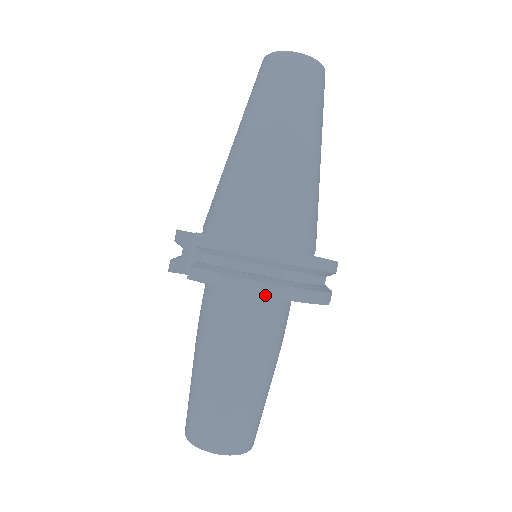
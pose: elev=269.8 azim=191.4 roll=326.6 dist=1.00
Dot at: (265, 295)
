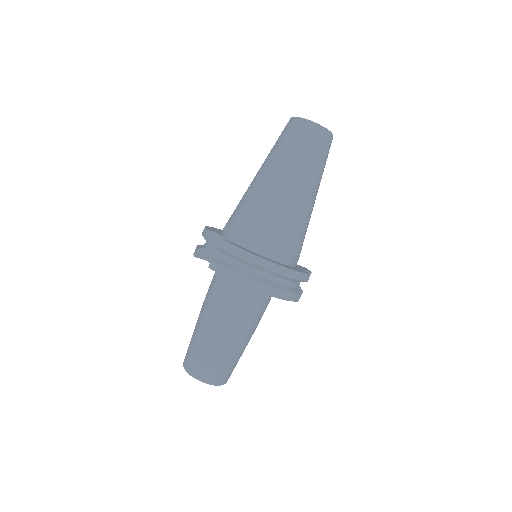
Dot at: (258, 291)
